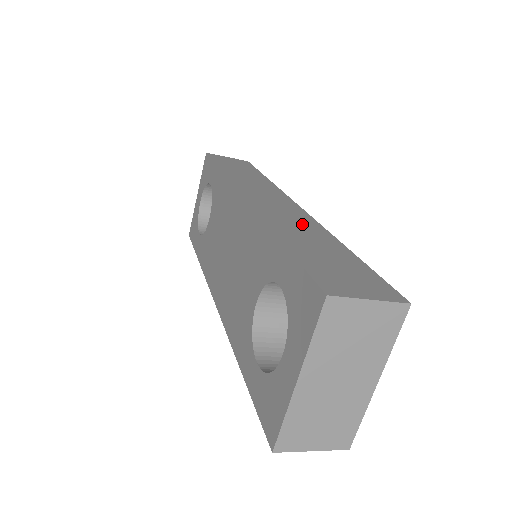
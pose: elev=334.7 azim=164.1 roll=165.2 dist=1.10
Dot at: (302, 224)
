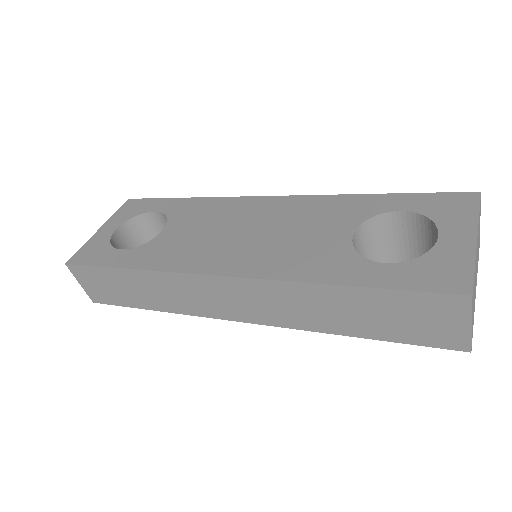
Dot at: occluded
